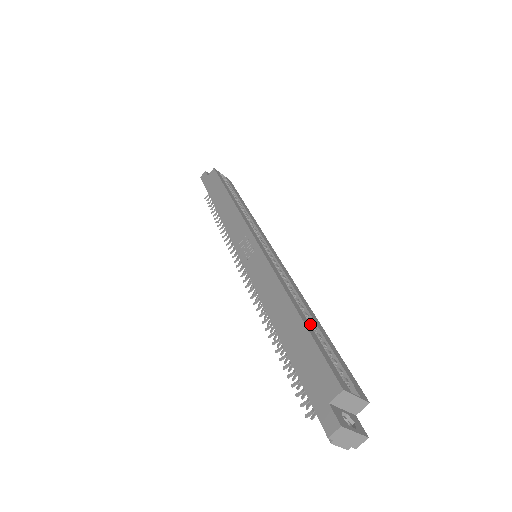
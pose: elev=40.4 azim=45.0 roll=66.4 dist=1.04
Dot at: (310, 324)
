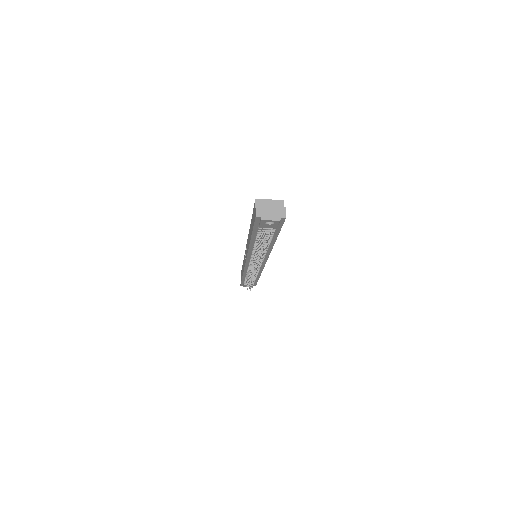
Dot at: occluded
